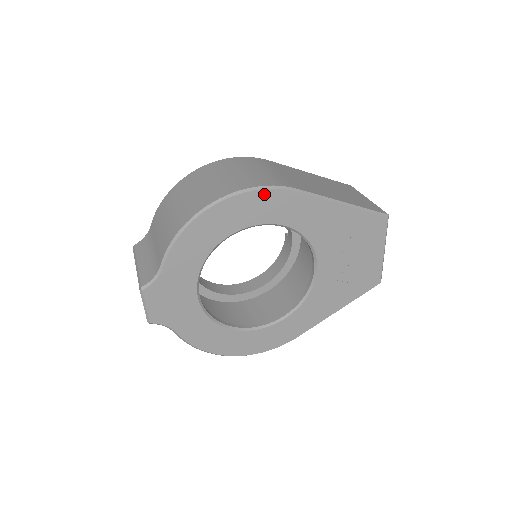
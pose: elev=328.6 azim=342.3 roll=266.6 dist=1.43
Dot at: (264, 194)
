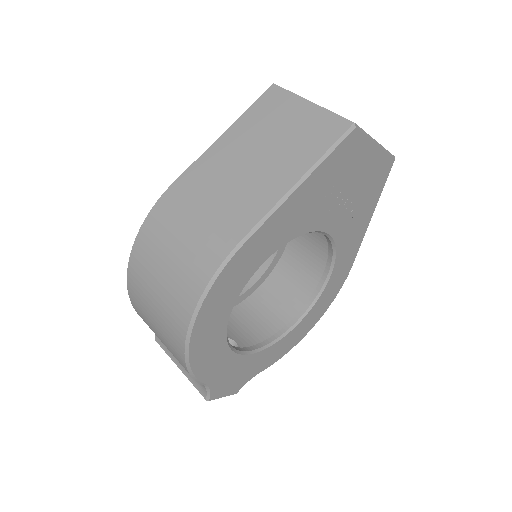
Dot at: (219, 281)
